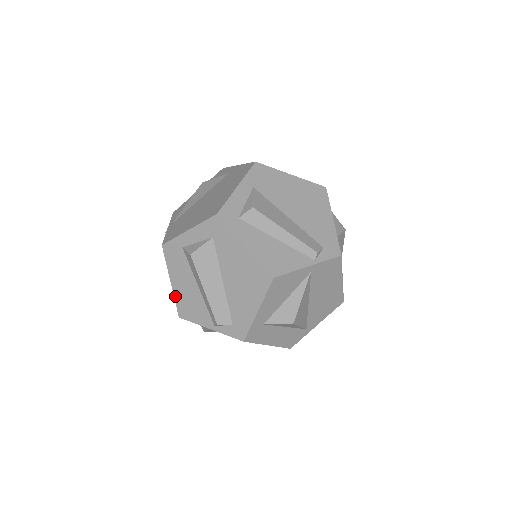
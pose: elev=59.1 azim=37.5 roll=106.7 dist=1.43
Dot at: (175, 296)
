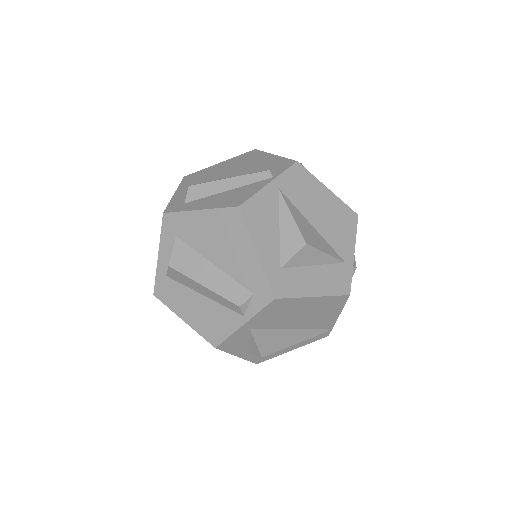
Dot at: (196, 330)
